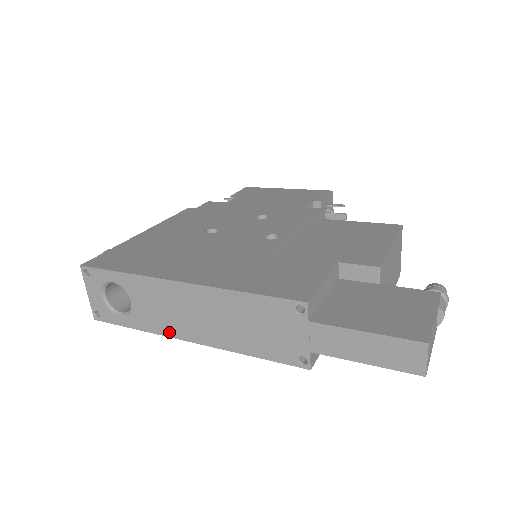
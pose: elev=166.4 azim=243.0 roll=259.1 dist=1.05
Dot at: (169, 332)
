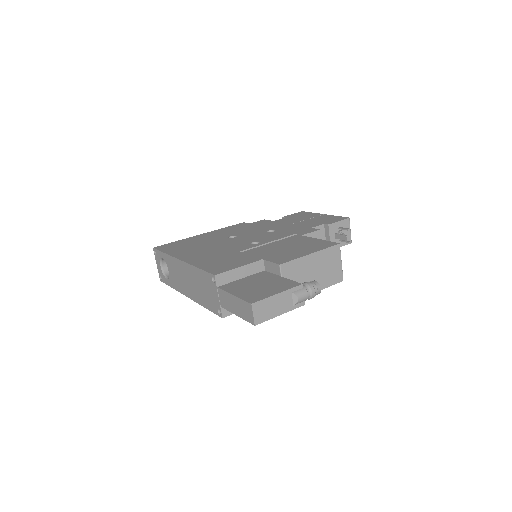
Dot at: (181, 290)
